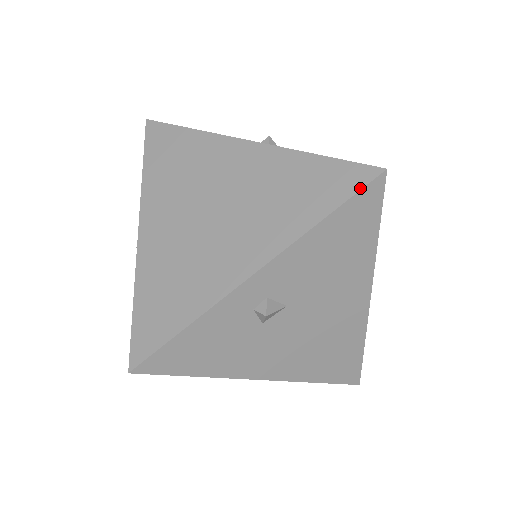
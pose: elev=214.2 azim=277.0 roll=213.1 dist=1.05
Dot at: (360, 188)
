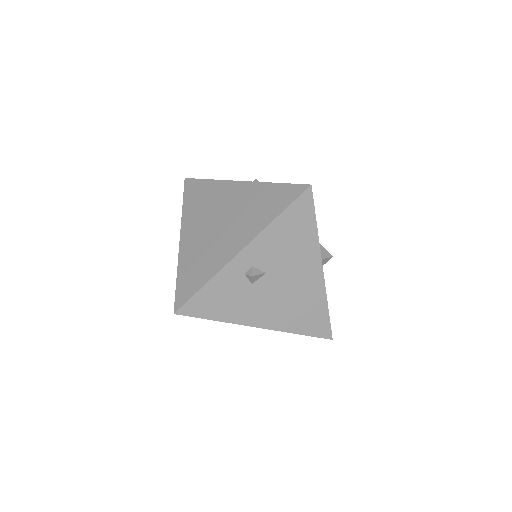
Dot at: (297, 197)
